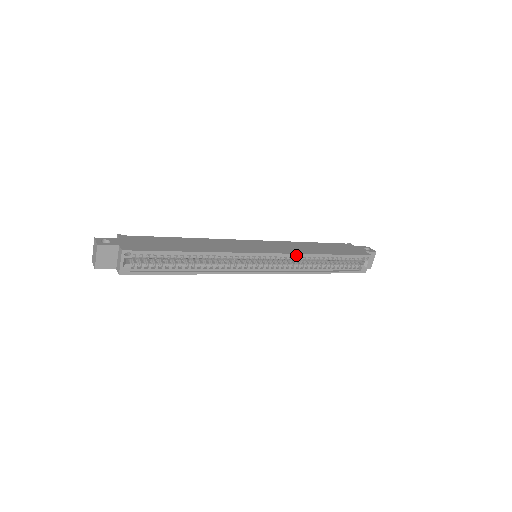
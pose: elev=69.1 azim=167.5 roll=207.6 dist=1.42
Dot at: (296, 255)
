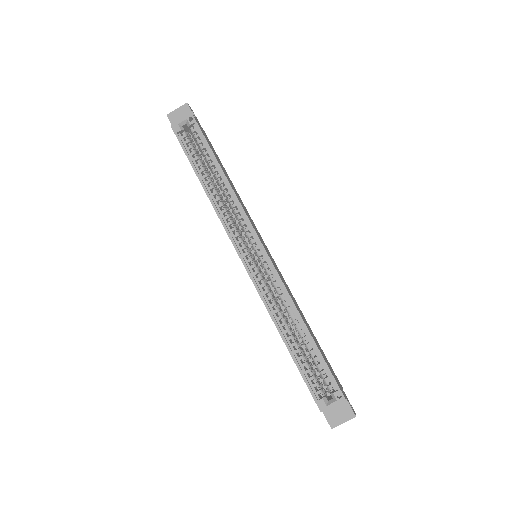
Dot at: (282, 285)
